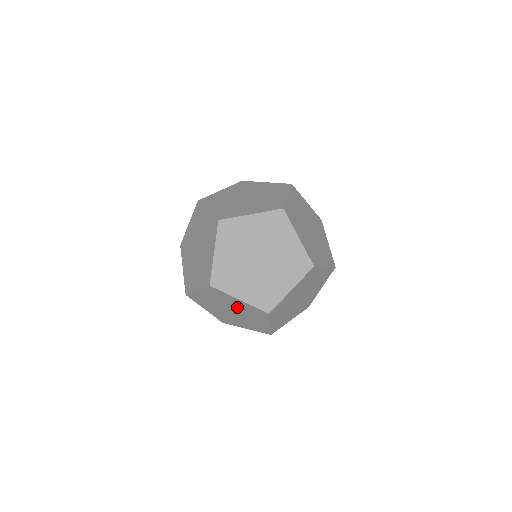
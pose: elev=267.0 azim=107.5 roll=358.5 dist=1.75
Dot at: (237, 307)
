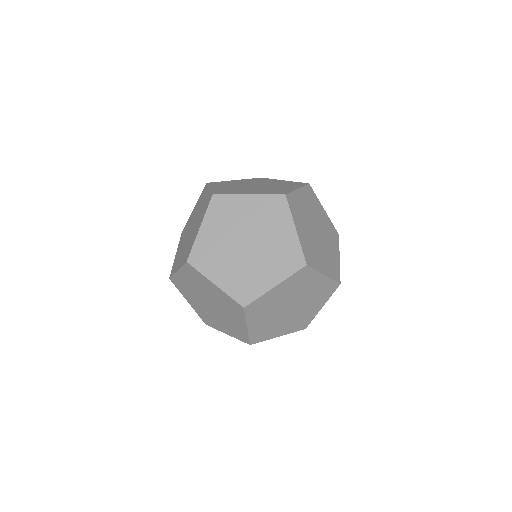
Dot at: (270, 240)
